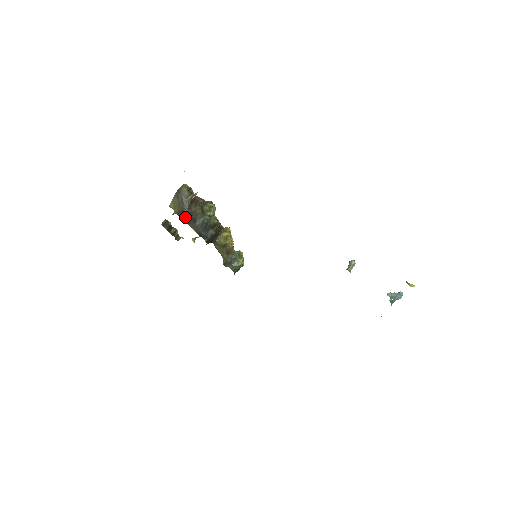
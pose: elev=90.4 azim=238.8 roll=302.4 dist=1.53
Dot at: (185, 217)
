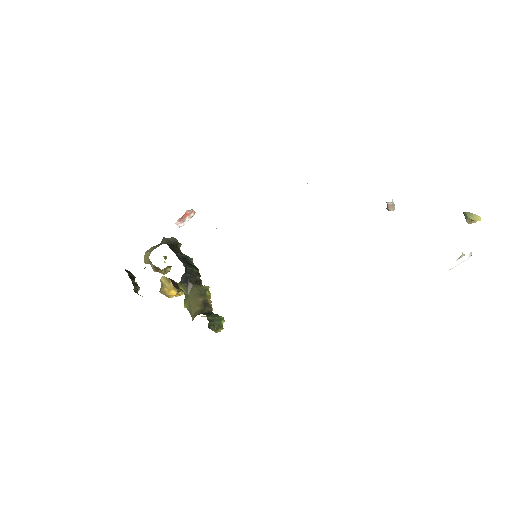
Dot at: (167, 243)
